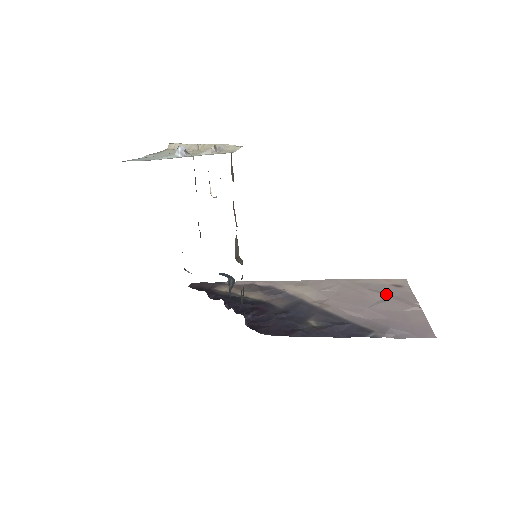
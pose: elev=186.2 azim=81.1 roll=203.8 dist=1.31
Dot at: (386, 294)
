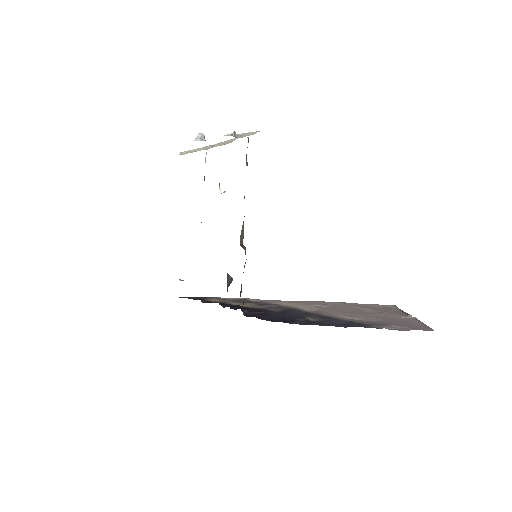
Dot at: (379, 310)
